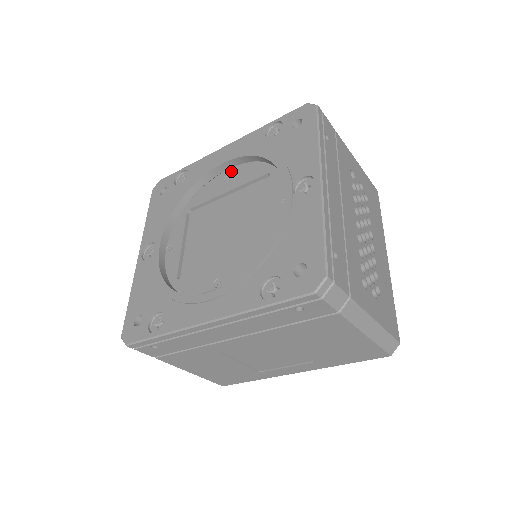
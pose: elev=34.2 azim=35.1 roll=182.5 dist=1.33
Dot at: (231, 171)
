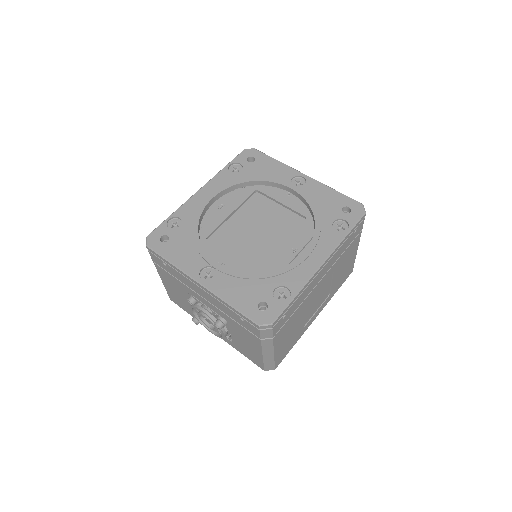
Dot at: (218, 203)
